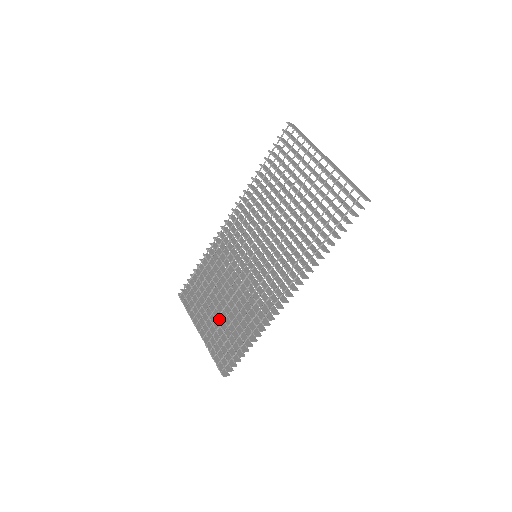
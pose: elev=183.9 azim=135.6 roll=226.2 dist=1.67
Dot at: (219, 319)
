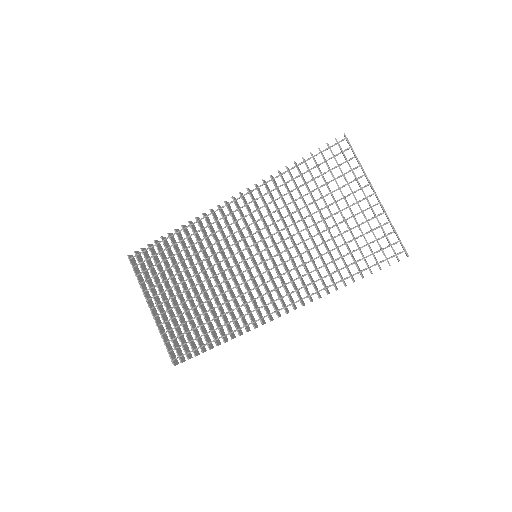
Dot at: (184, 304)
